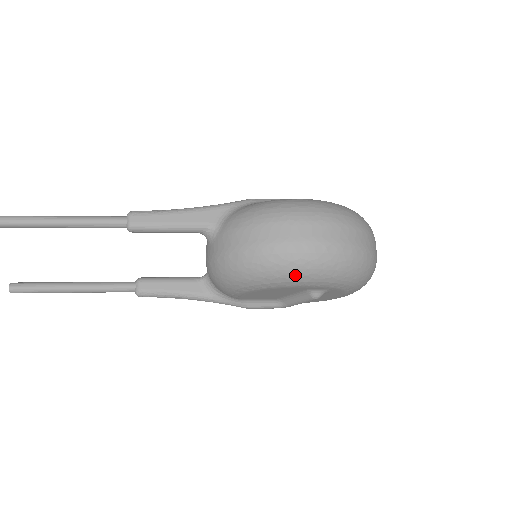
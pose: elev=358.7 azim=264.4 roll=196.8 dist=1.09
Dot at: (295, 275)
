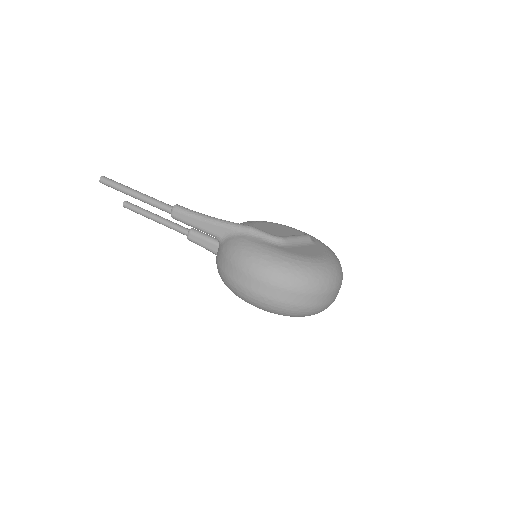
Dot at: (247, 302)
